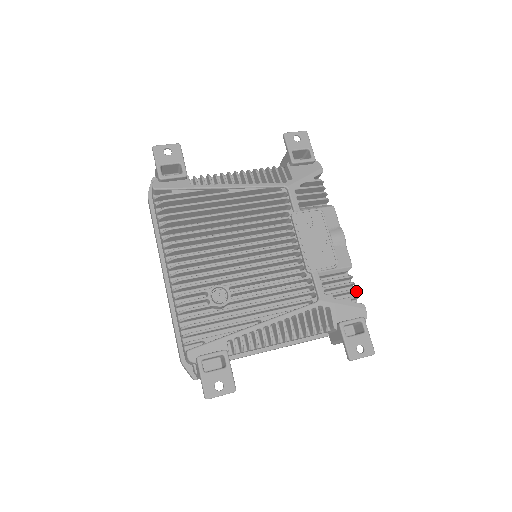
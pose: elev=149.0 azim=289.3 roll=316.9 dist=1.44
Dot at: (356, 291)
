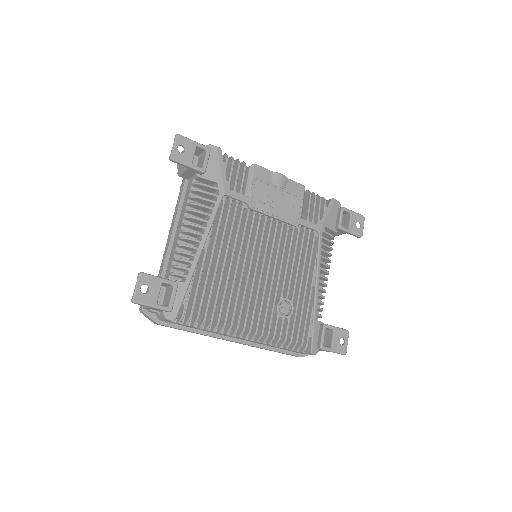
Dot at: (318, 196)
